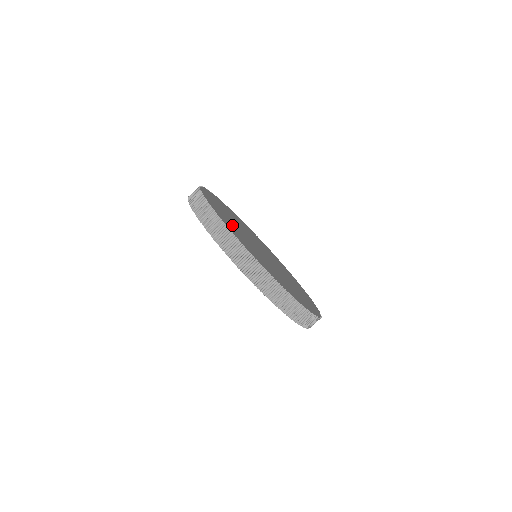
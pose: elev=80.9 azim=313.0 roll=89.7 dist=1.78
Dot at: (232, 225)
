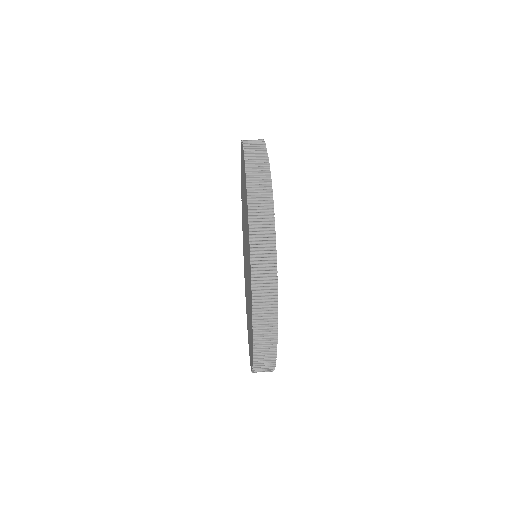
Dot at: occluded
